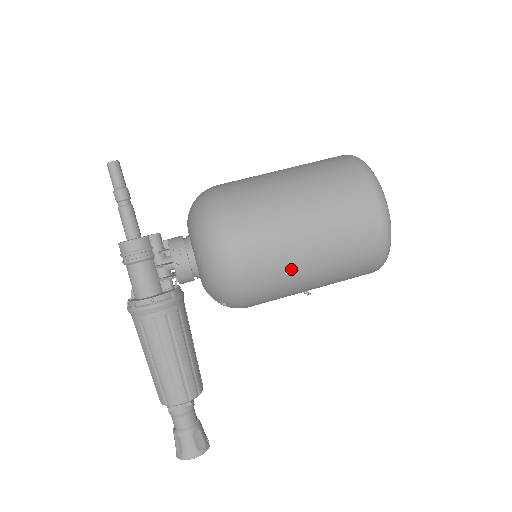
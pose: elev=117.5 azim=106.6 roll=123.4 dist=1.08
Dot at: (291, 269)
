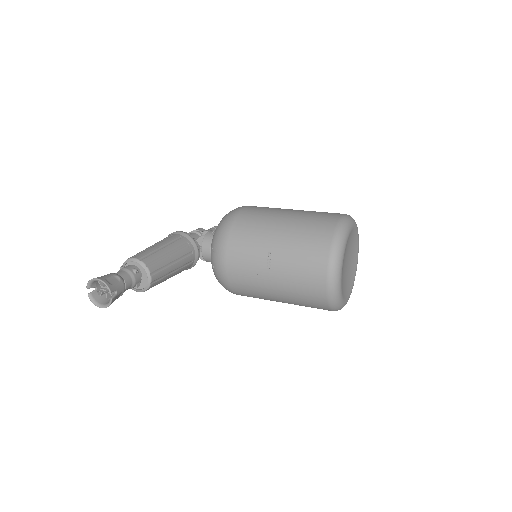
Dot at: (266, 220)
